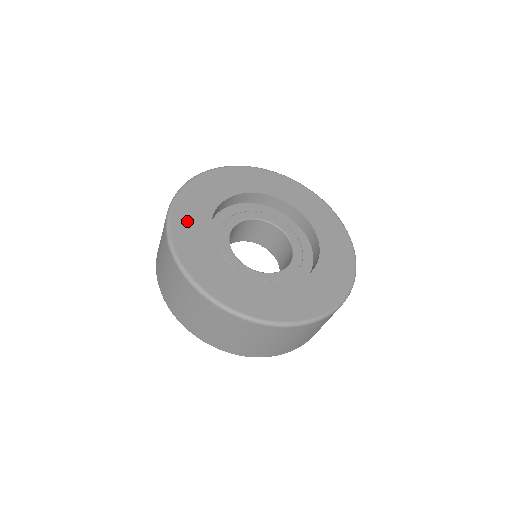
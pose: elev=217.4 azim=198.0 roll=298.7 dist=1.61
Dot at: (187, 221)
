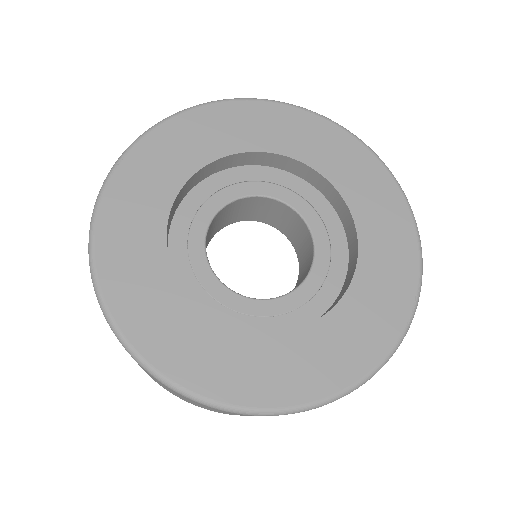
Dot at: (132, 284)
